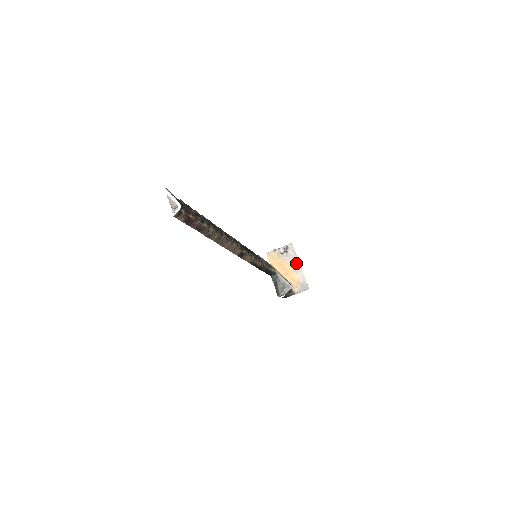
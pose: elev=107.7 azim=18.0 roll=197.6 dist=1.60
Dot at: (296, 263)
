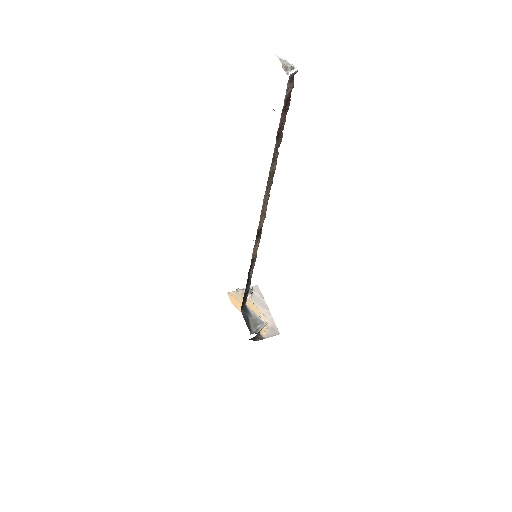
Dot at: (263, 305)
